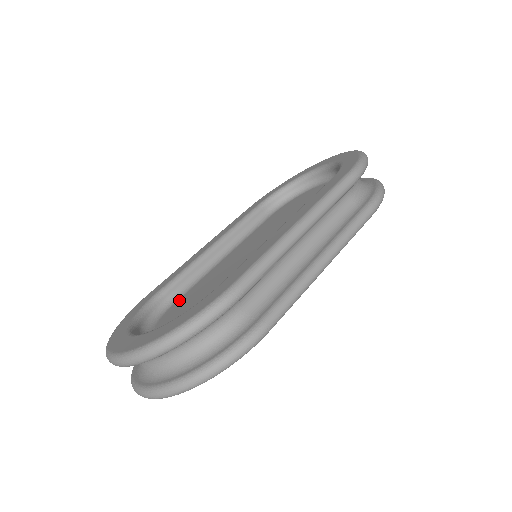
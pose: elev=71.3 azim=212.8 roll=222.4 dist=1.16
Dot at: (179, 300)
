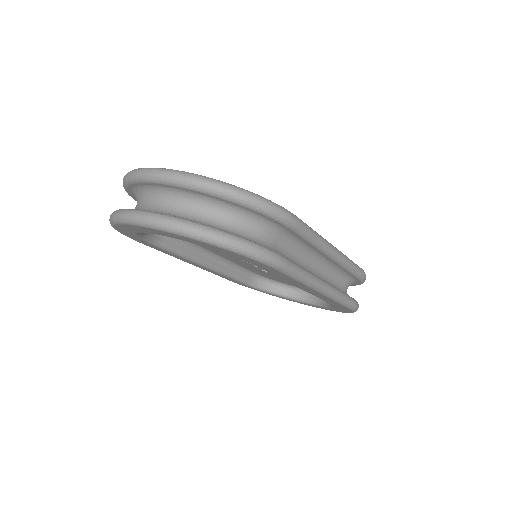
Dot at: occluded
